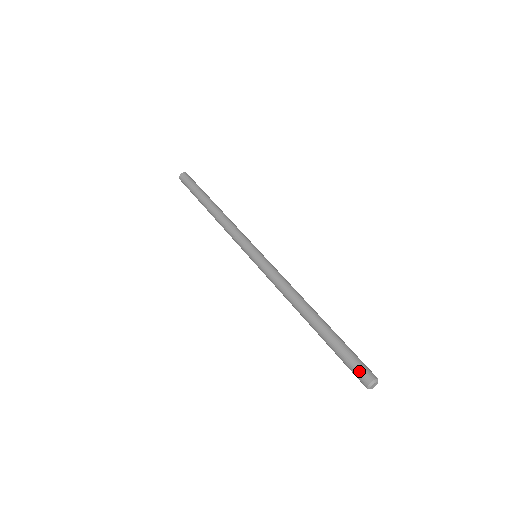
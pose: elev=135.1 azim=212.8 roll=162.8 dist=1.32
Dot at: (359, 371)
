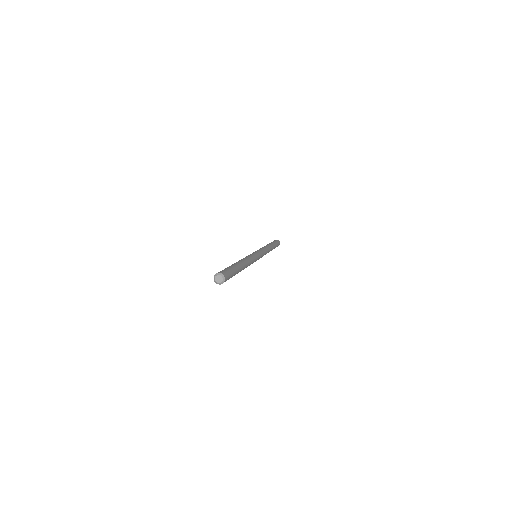
Dot at: (221, 271)
